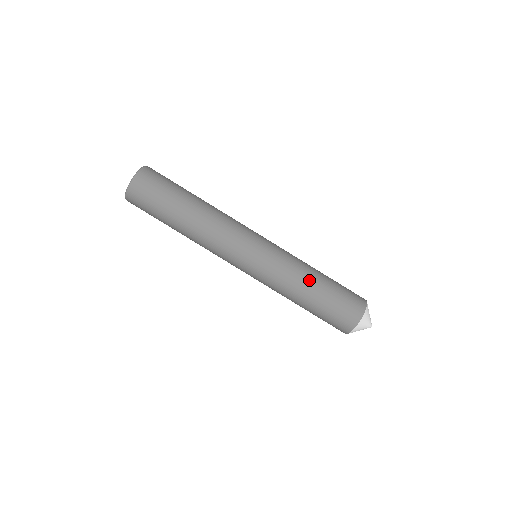
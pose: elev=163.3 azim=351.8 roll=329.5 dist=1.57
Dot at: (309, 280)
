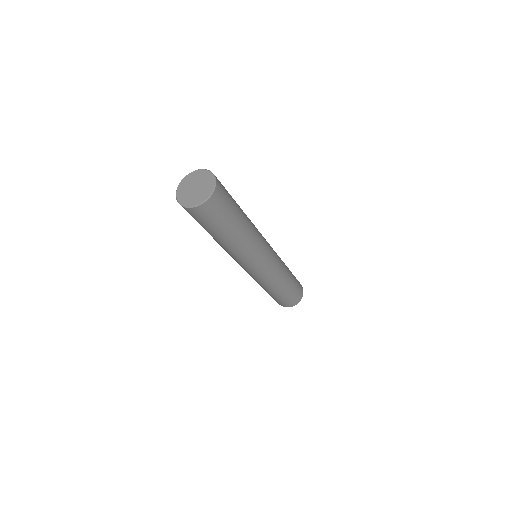
Dot at: (286, 281)
